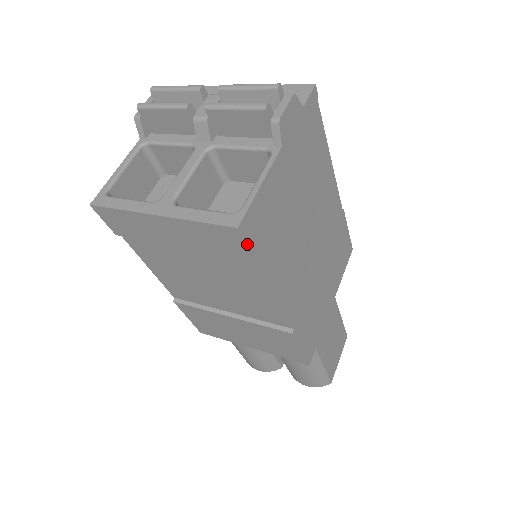
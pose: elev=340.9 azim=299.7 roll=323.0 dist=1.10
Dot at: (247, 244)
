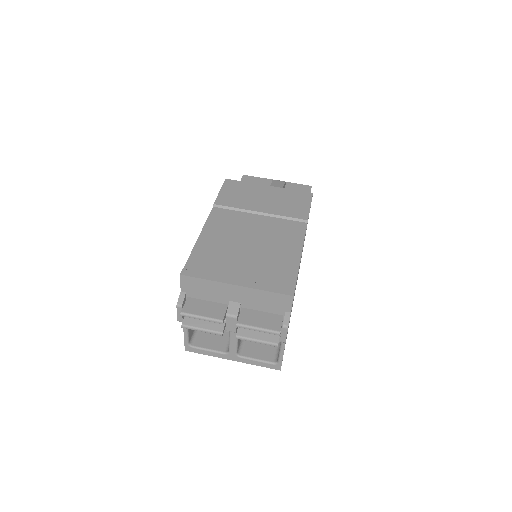
Dot at: occluded
